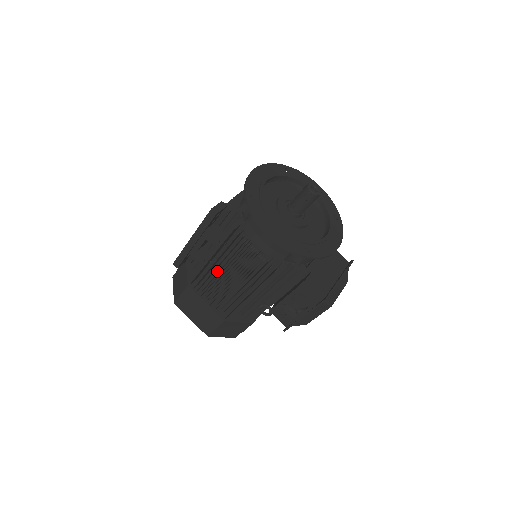
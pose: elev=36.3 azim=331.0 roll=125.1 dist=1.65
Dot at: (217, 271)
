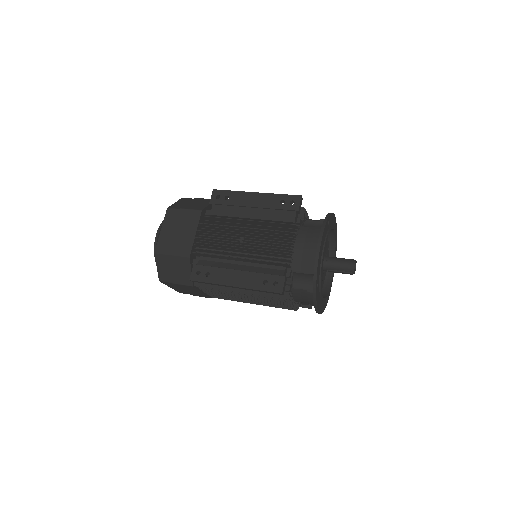
Dot at: occluded
